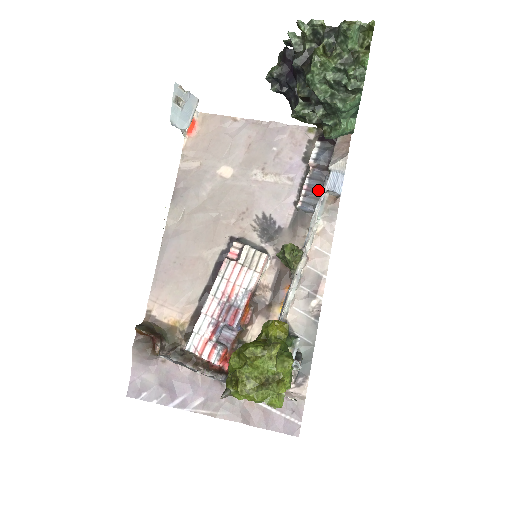
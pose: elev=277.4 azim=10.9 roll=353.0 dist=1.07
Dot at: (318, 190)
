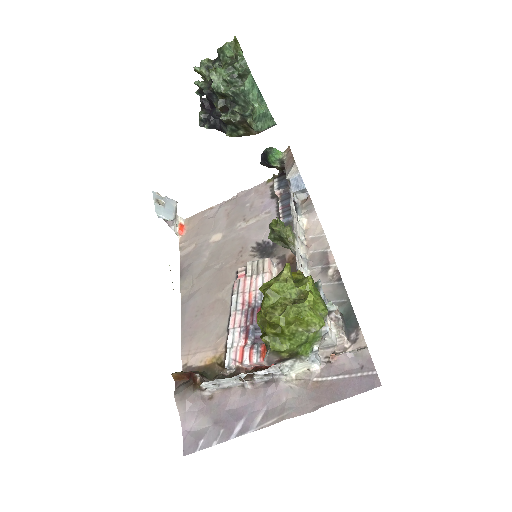
Dot at: occluded
